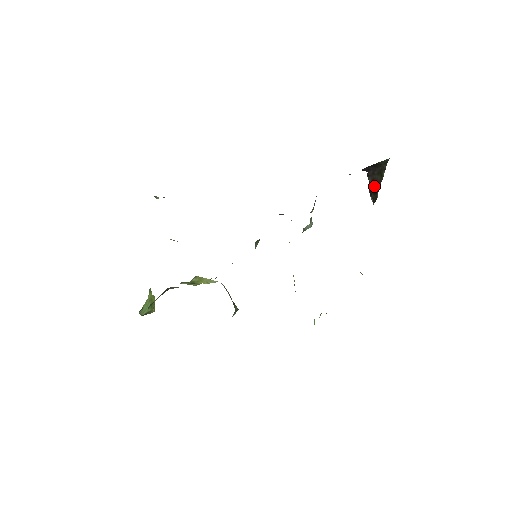
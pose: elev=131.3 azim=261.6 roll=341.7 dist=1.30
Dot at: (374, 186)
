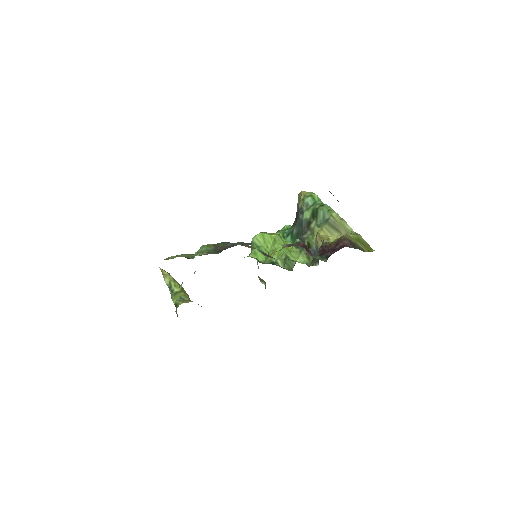
Dot at: occluded
